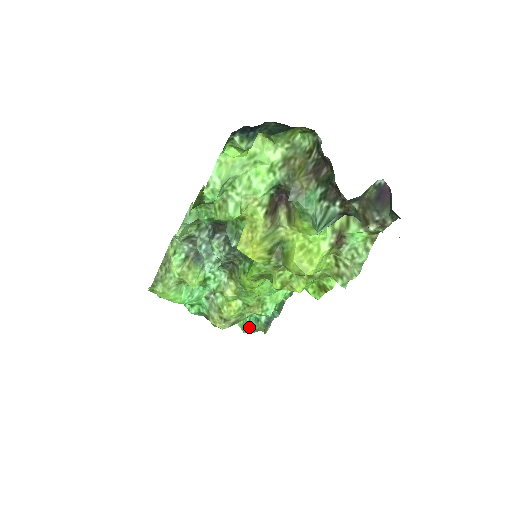
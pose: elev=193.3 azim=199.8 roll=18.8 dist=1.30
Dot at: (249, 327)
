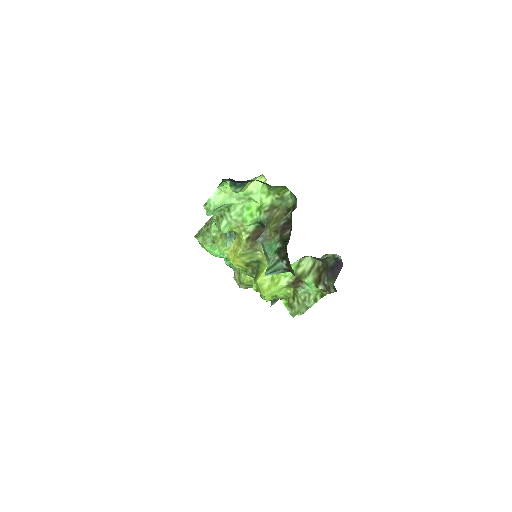
Dot at: occluded
